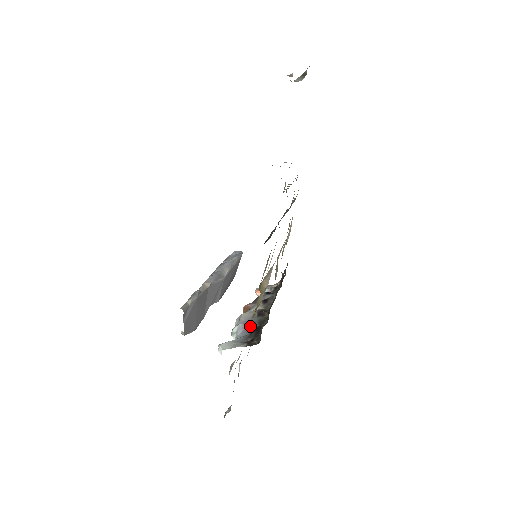
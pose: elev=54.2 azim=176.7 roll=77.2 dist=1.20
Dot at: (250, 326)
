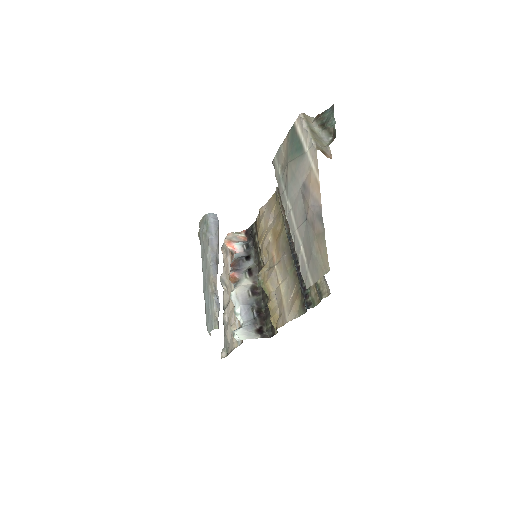
Dot at: (250, 308)
